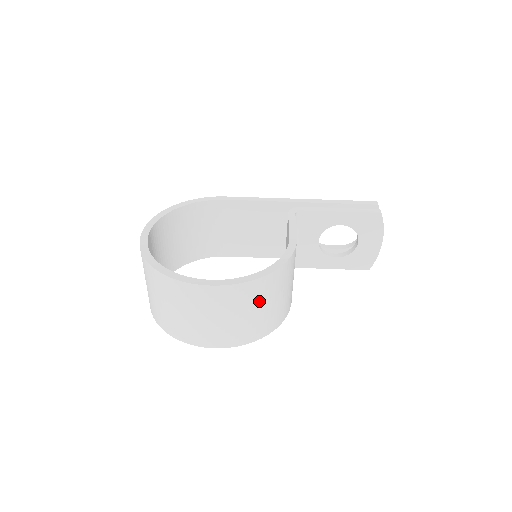
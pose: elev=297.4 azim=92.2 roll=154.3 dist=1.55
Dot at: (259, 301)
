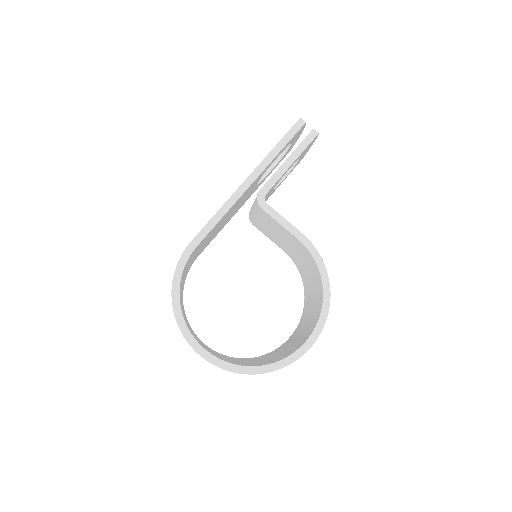
Dot at: occluded
